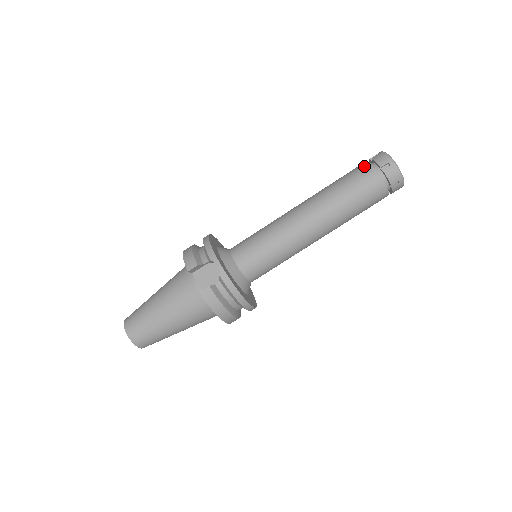
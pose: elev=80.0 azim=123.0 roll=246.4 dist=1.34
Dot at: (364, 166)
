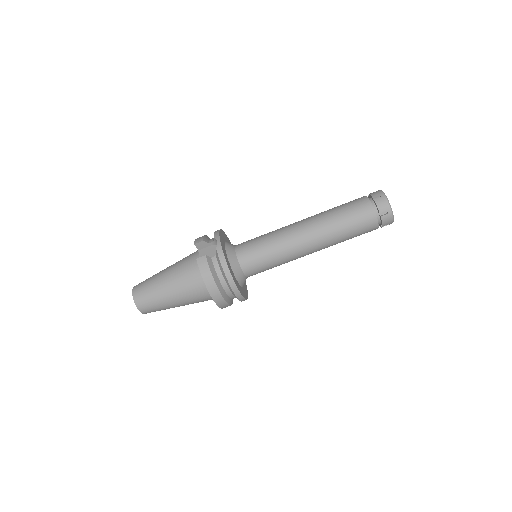
Dot at: occluded
